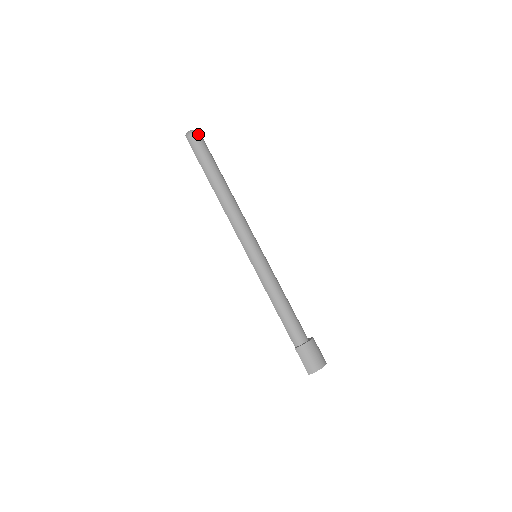
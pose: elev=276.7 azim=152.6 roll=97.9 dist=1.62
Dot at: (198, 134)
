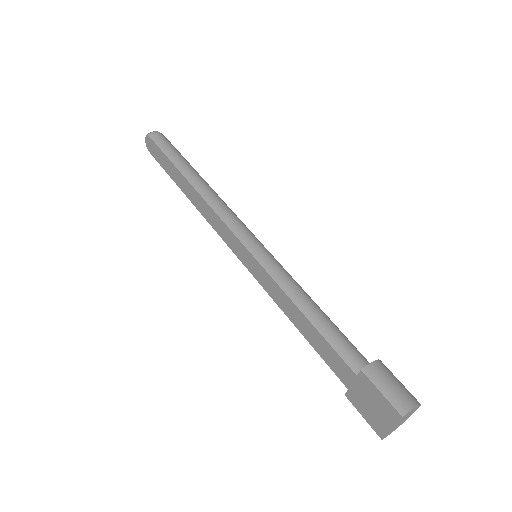
Dot at: occluded
